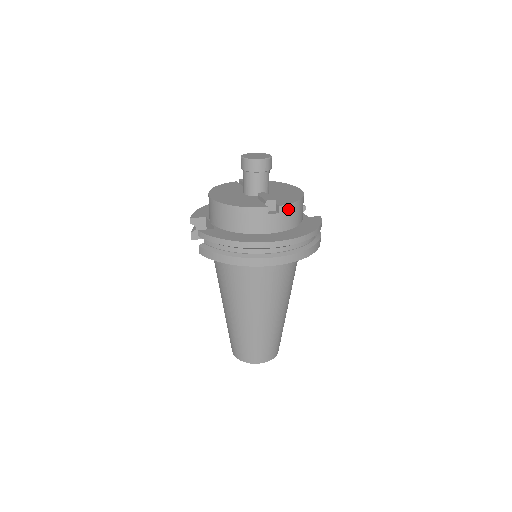
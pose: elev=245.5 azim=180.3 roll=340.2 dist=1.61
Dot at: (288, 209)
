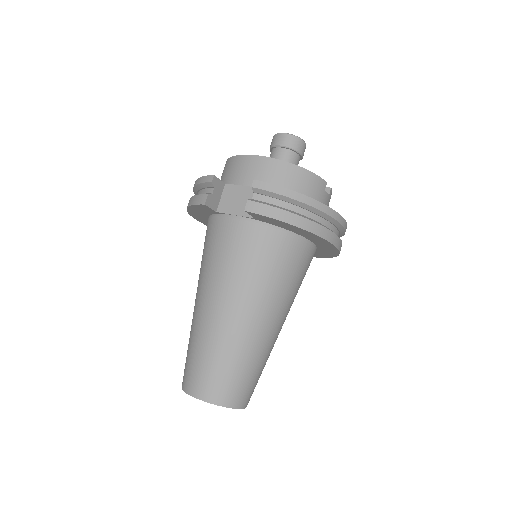
Dot at: (330, 197)
